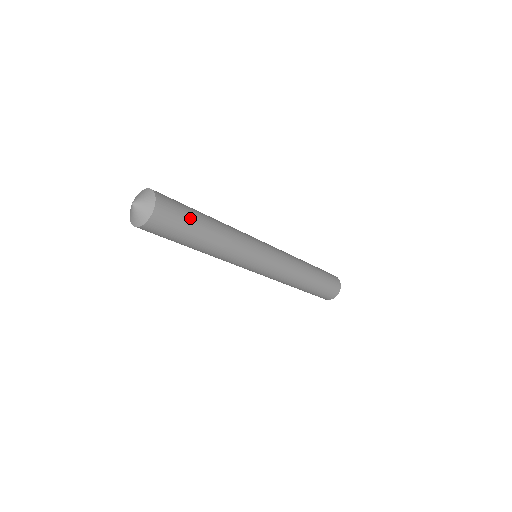
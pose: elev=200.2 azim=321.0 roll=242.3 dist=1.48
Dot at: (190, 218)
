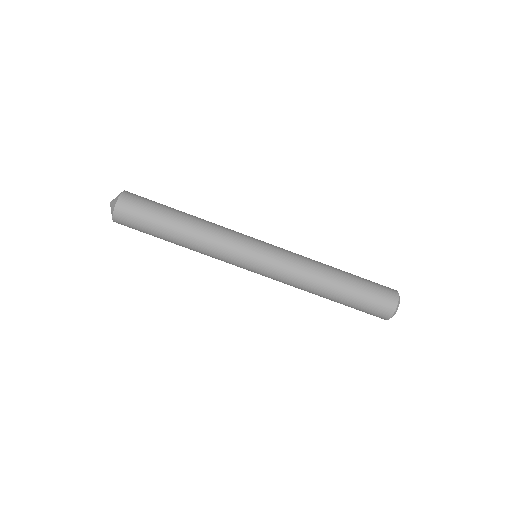
Dot at: (160, 204)
